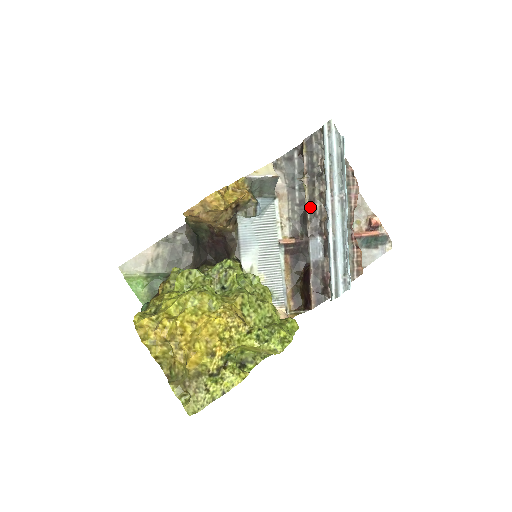
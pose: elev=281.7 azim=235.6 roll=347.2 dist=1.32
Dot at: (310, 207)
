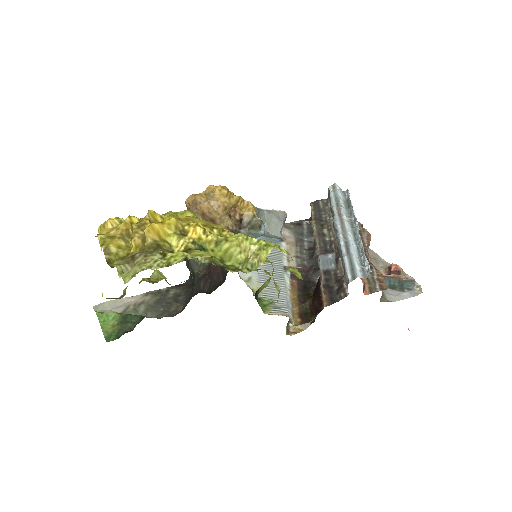
Dot at: (319, 237)
